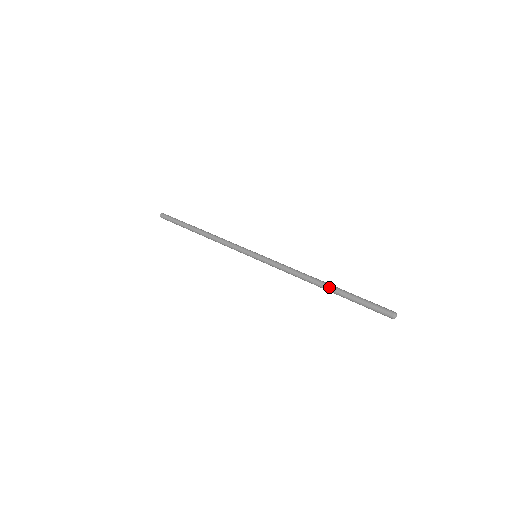
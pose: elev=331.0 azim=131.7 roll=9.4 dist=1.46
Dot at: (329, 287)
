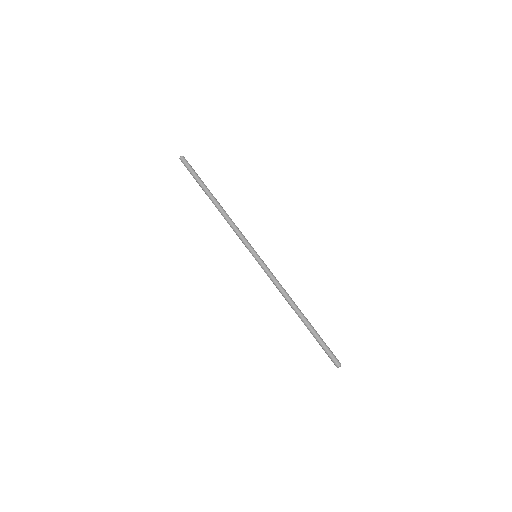
Dot at: occluded
